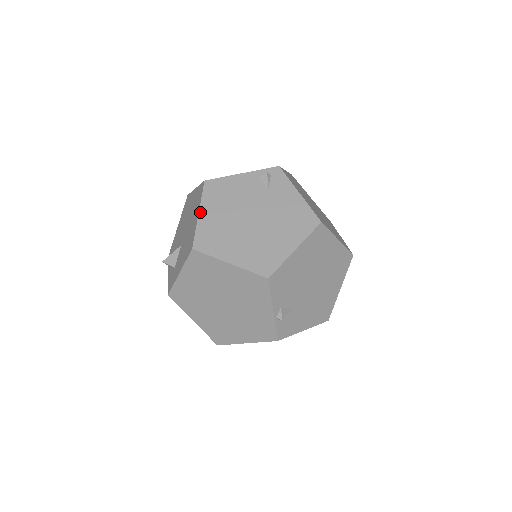
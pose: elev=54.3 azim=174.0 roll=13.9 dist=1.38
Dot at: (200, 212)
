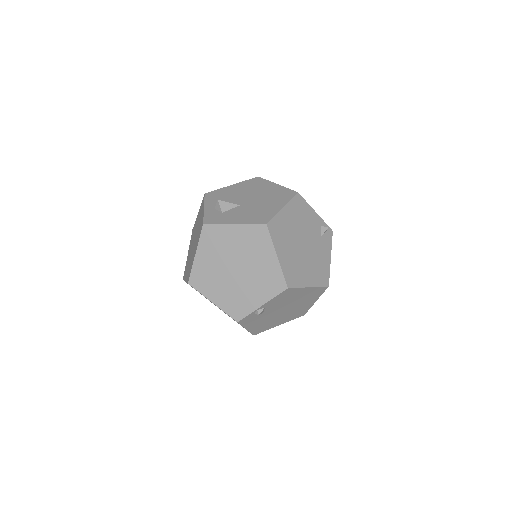
Dot at: (284, 208)
